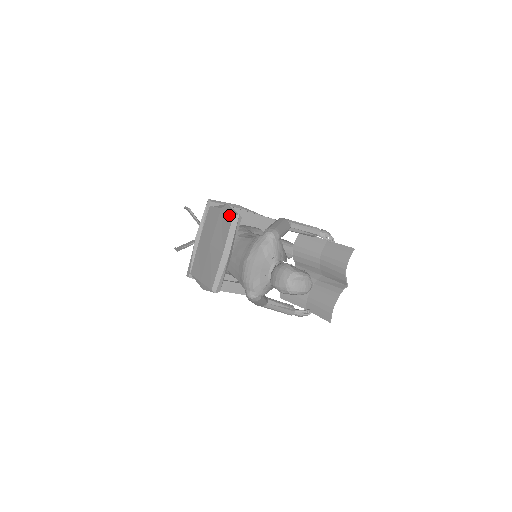
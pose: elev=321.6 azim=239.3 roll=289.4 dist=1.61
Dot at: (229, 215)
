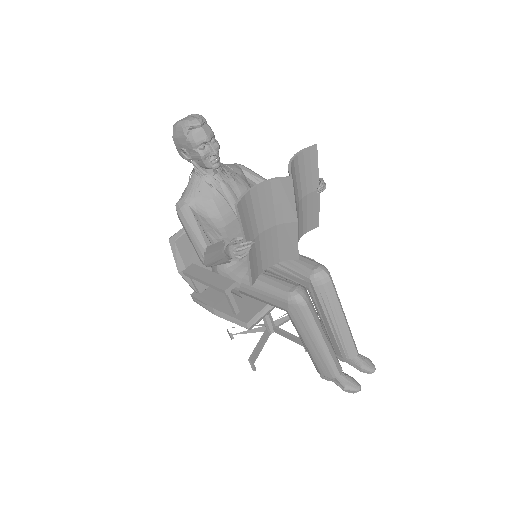
Dot at: occluded
